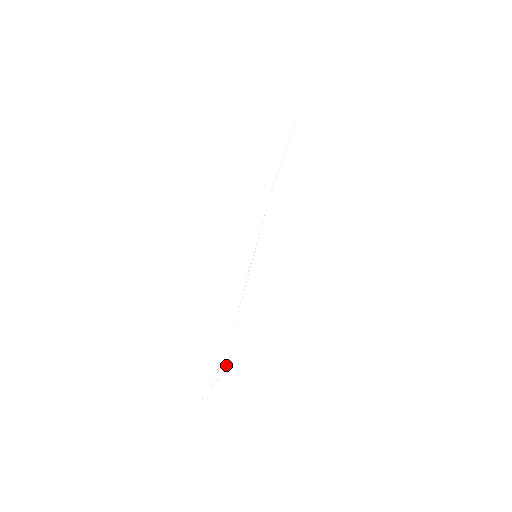
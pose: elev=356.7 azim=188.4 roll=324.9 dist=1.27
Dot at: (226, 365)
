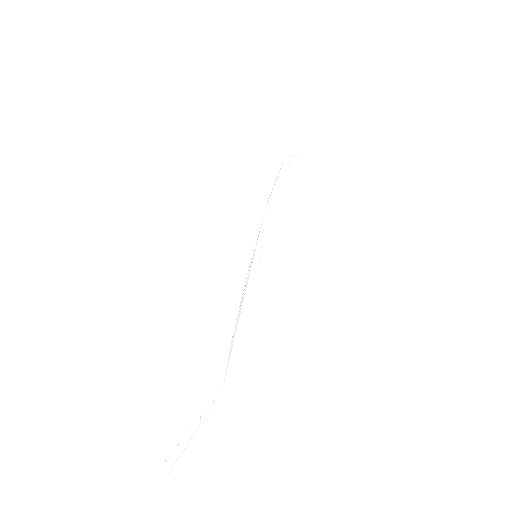
Dot at: (224, 380)
